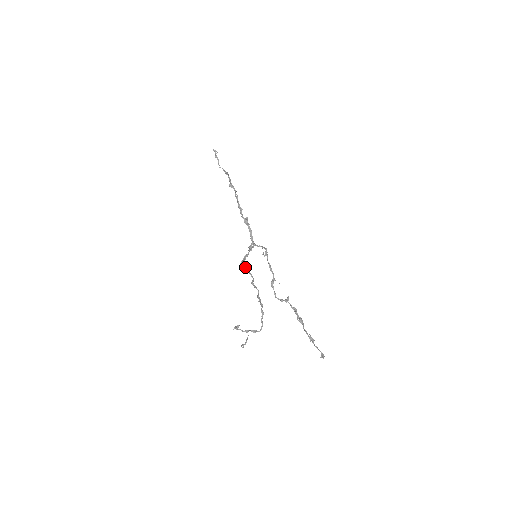
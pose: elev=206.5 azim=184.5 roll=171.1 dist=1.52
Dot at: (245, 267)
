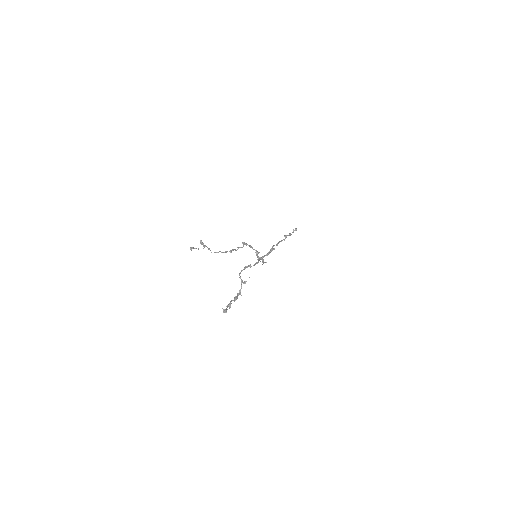
Dot at: occluded
